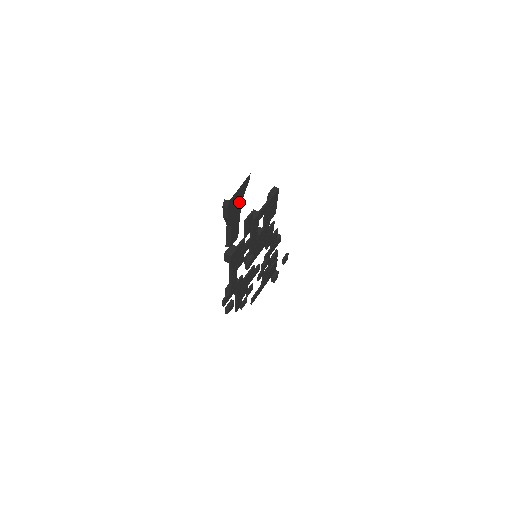
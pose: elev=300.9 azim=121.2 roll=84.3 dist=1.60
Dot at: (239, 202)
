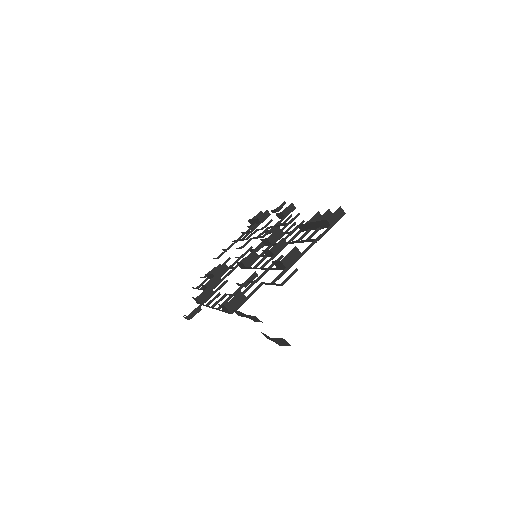
Dot at: occluded
